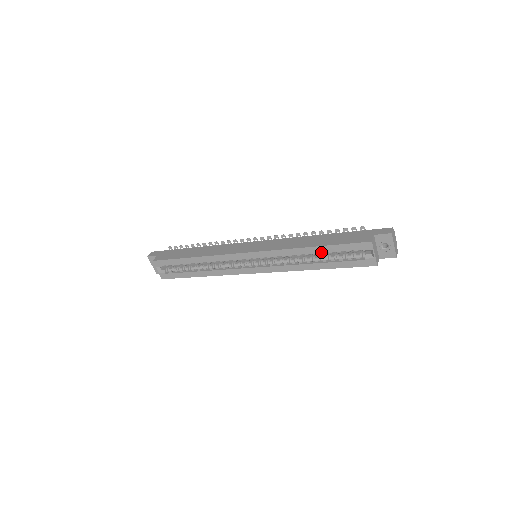
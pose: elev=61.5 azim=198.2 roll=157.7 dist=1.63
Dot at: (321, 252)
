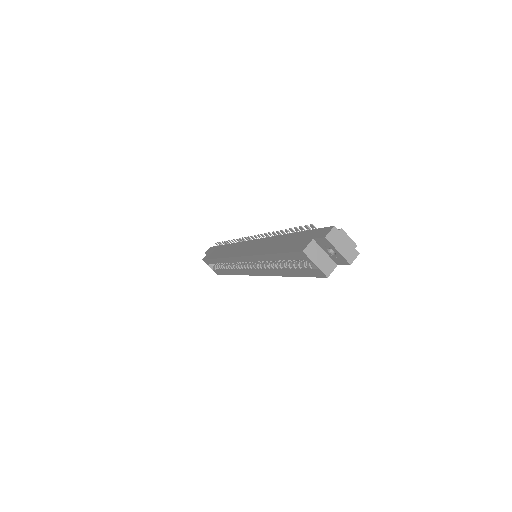
Dot at: (278, 260)
